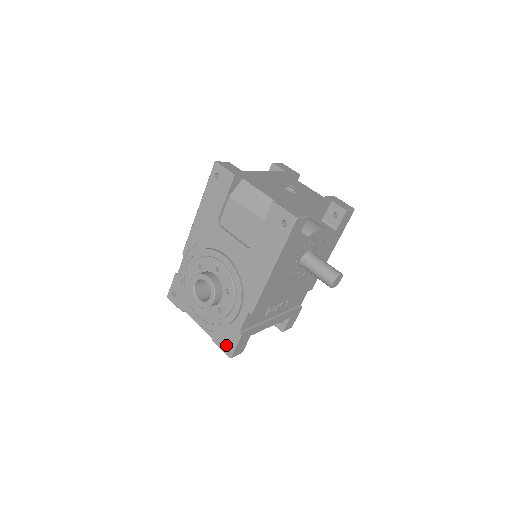
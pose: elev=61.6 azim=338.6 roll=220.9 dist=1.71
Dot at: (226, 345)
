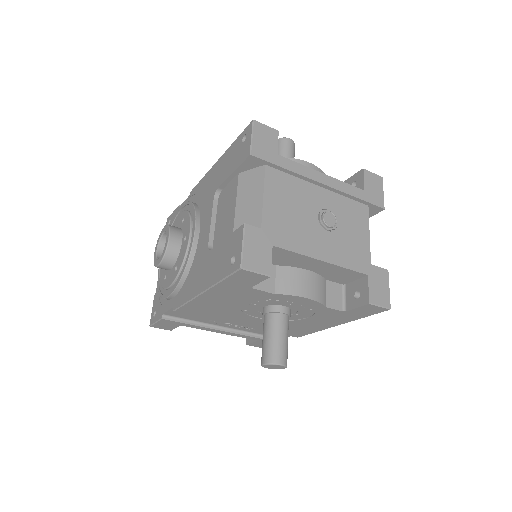
Dot at: (155, 312)
